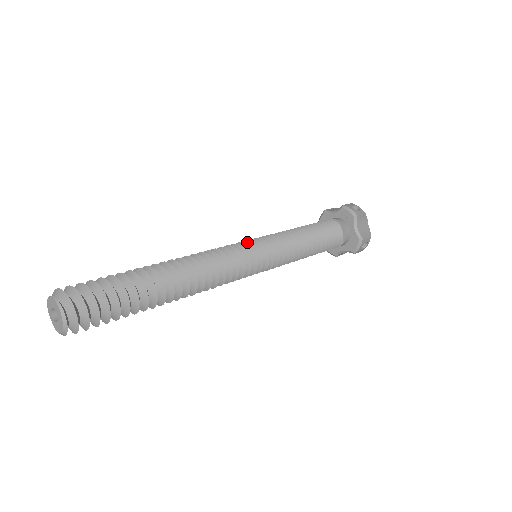
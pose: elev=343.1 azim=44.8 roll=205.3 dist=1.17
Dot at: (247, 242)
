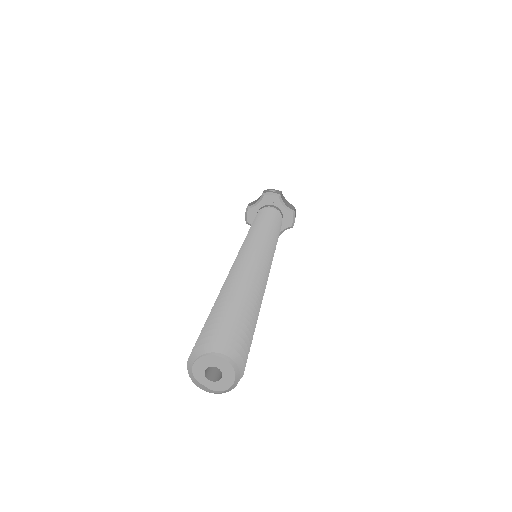
Dot at: (247, 246)
